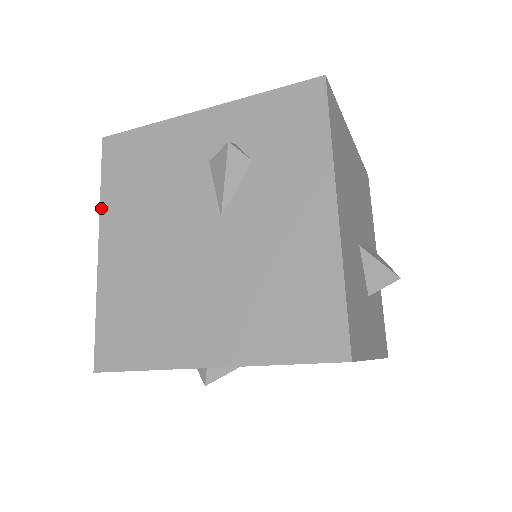
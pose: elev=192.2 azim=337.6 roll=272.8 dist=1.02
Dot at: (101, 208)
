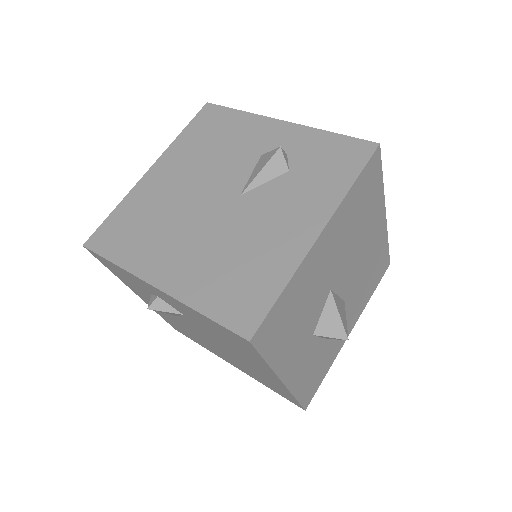
Dot at: (171, 145)
